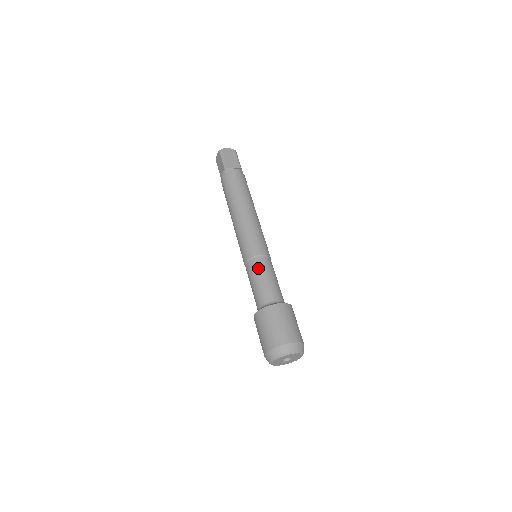
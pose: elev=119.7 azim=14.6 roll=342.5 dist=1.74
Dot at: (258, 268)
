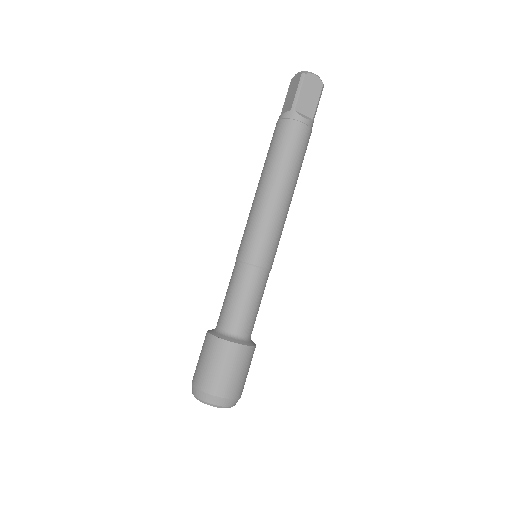
Dot at: (246, 282)
